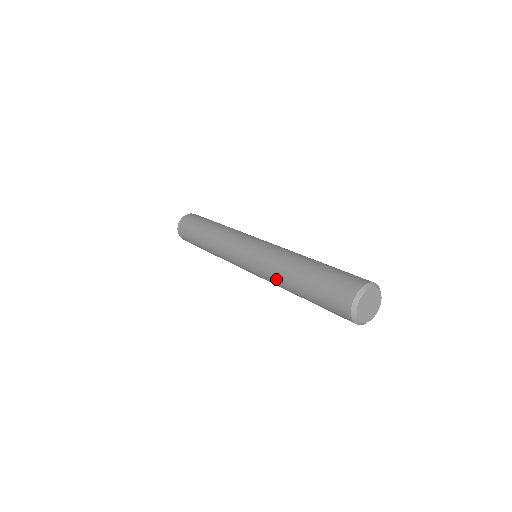
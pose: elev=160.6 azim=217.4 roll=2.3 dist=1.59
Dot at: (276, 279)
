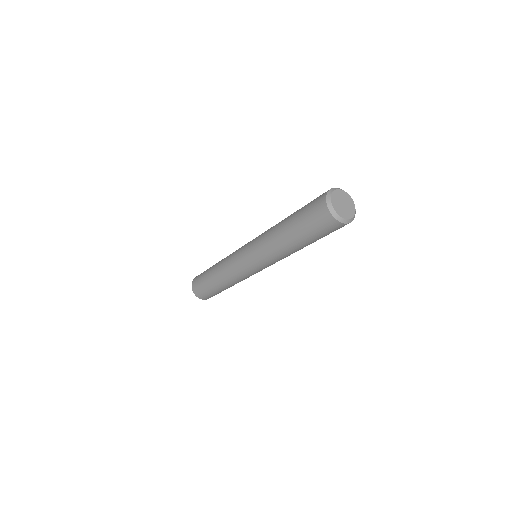
Dot at: (269, 237)
